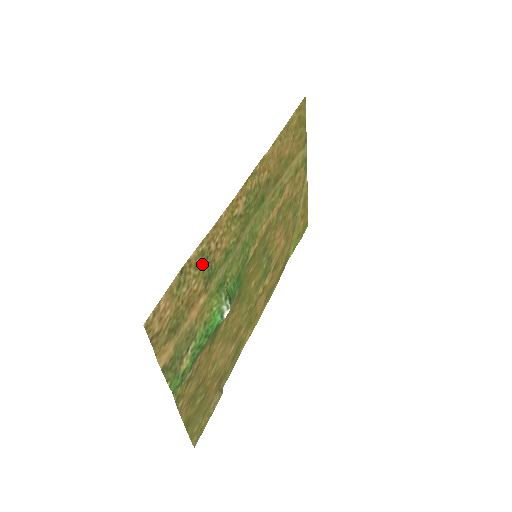
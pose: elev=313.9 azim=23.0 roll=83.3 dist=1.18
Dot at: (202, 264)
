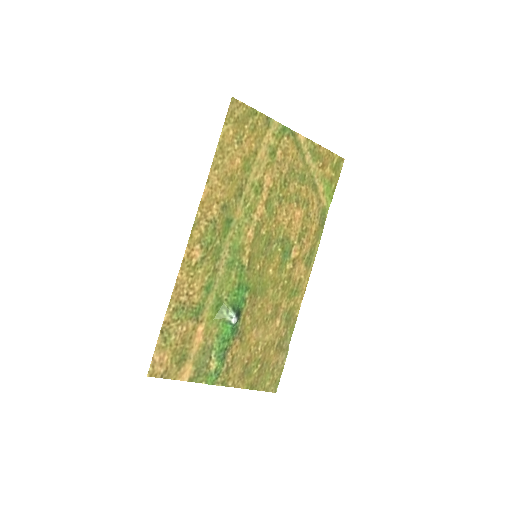
Dot at: (181, 314)
